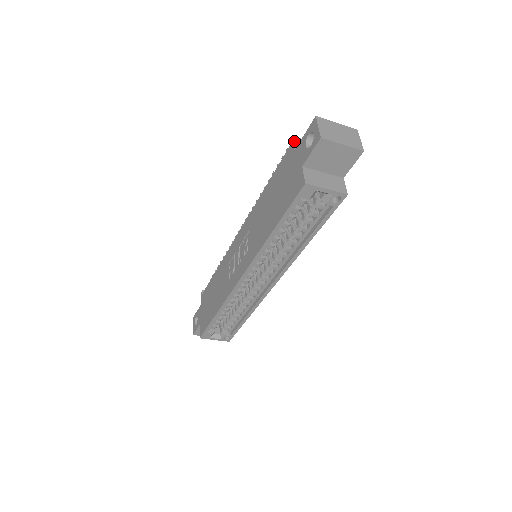
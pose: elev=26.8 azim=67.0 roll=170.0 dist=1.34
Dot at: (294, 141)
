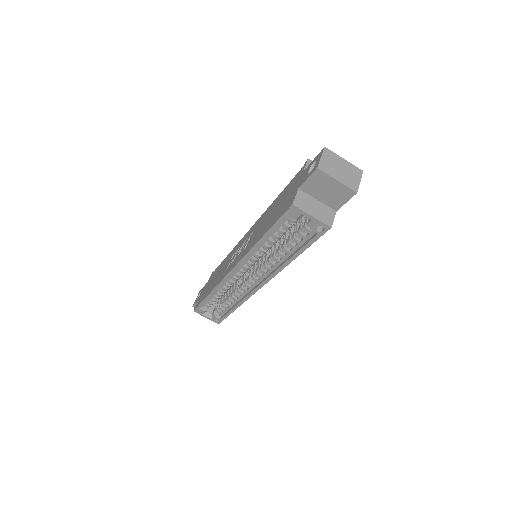
Dot at: (307, 163)
